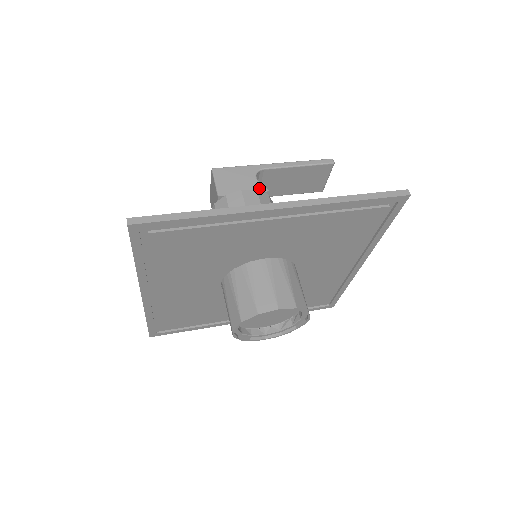
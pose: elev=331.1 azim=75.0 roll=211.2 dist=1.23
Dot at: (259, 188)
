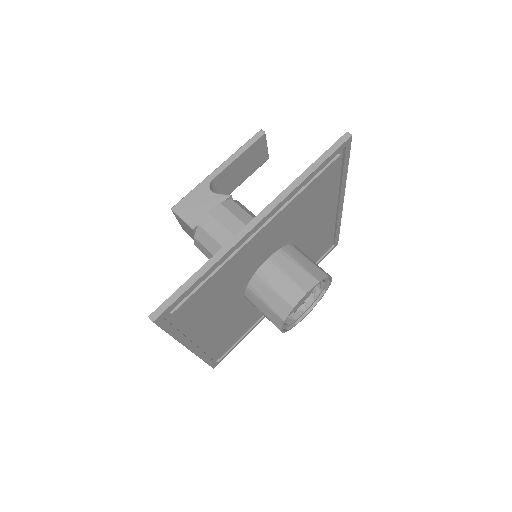
Dot at: (220, 199)
